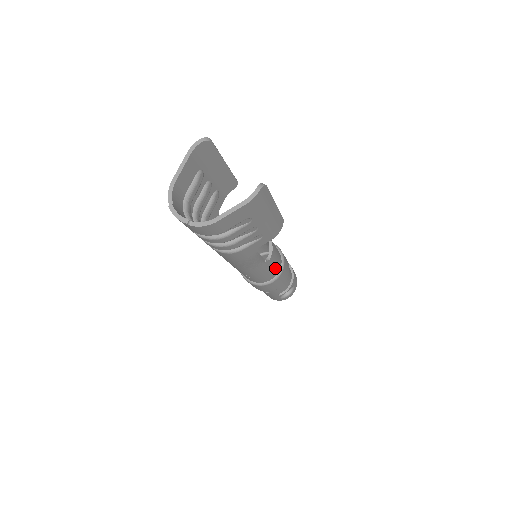
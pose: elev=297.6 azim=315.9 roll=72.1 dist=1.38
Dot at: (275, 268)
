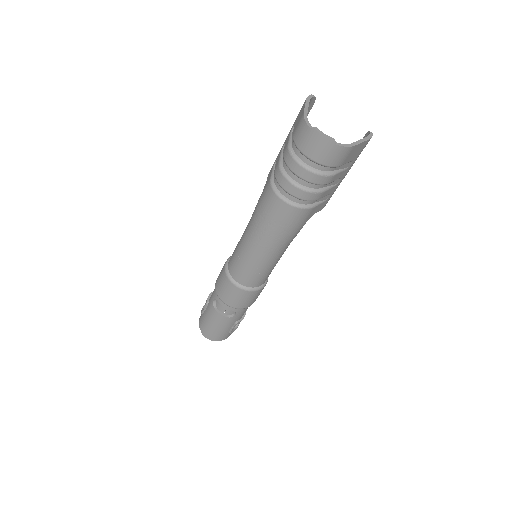
Dot at: occluded
